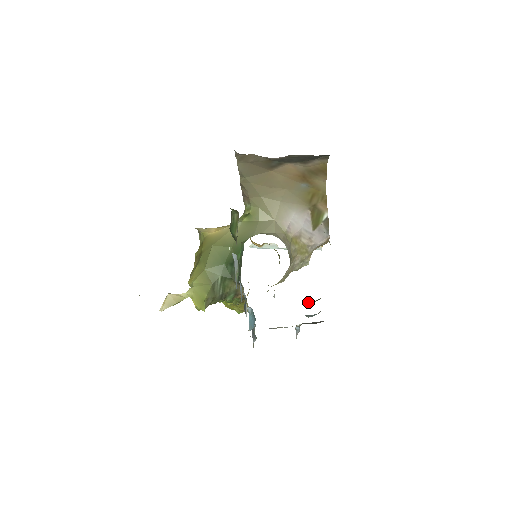
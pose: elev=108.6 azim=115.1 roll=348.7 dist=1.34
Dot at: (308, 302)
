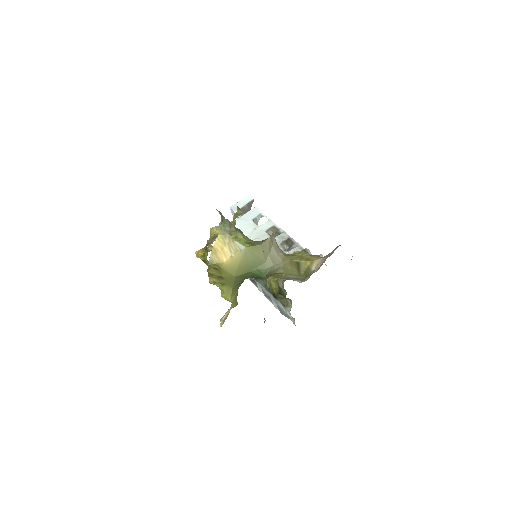
Dot at: (268, 232)
